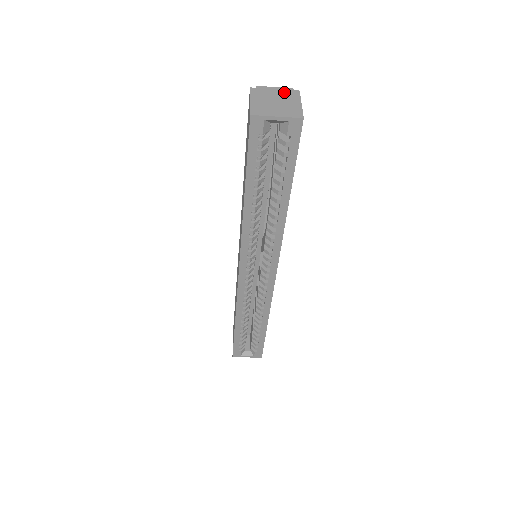
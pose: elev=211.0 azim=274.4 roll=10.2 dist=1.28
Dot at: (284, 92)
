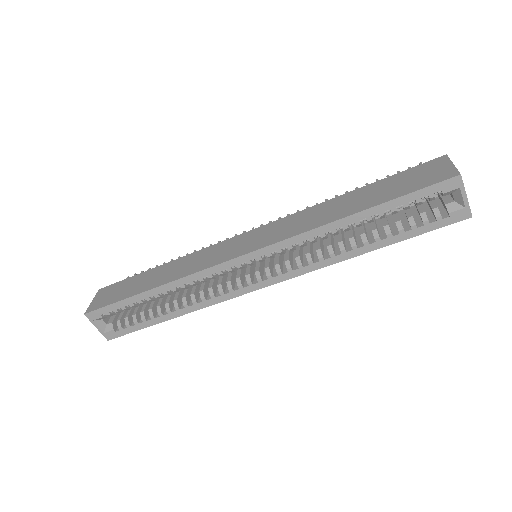
Dot at: occluded
